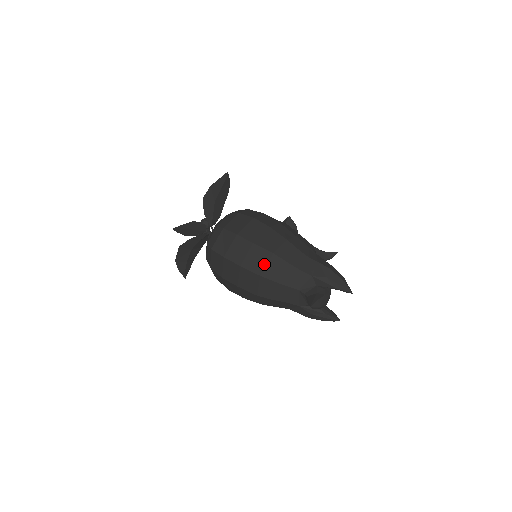
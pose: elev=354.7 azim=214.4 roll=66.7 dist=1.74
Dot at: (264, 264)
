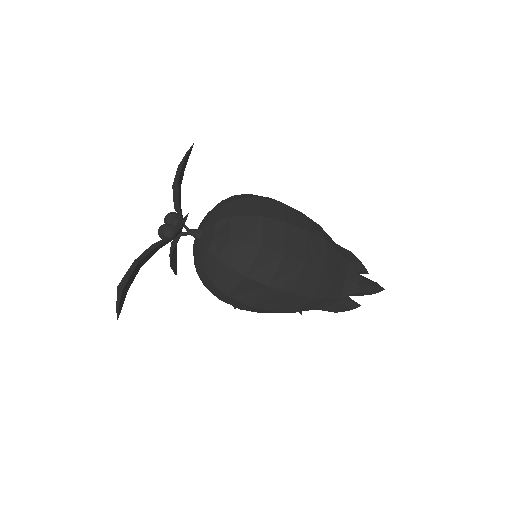
Dot at: (324, 255)
